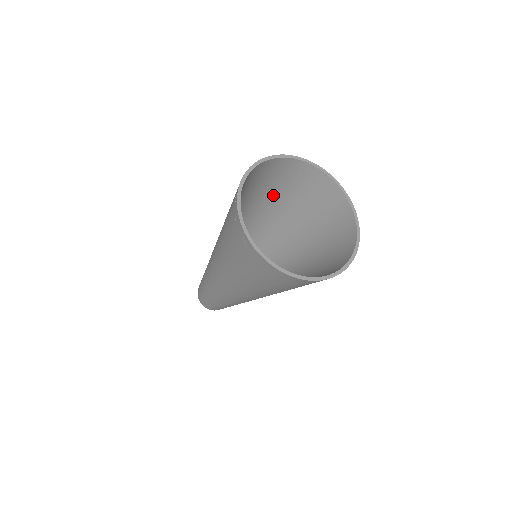
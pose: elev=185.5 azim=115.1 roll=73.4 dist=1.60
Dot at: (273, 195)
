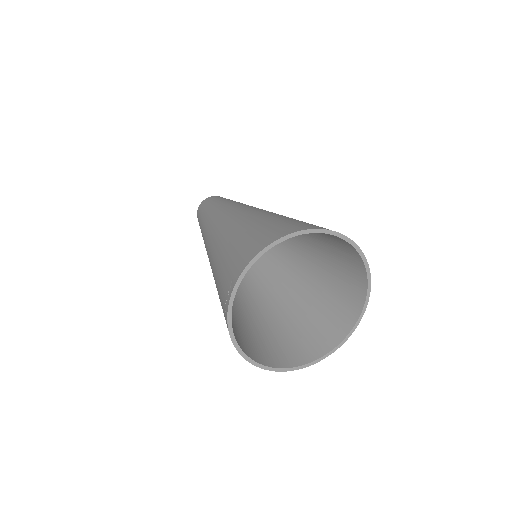
Dot at: occluded
